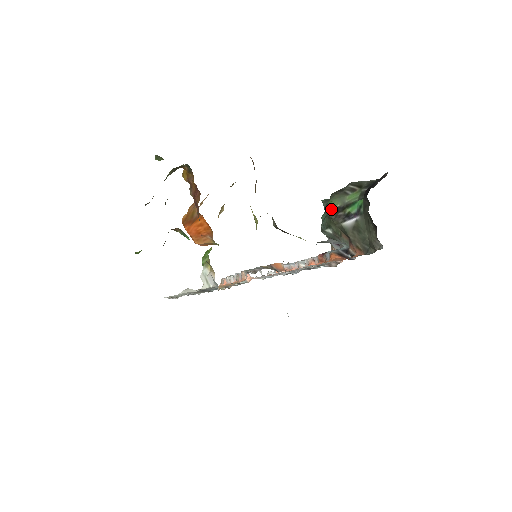
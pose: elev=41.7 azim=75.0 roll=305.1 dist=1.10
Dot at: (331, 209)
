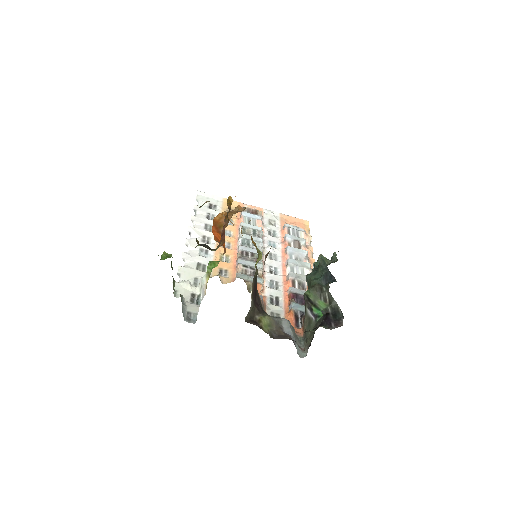
Dot at: (307, 295)
